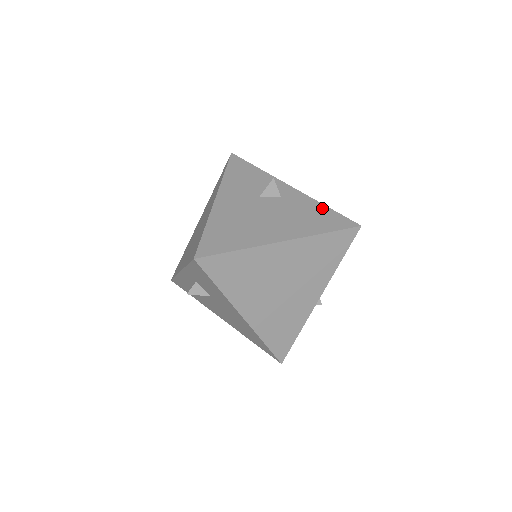
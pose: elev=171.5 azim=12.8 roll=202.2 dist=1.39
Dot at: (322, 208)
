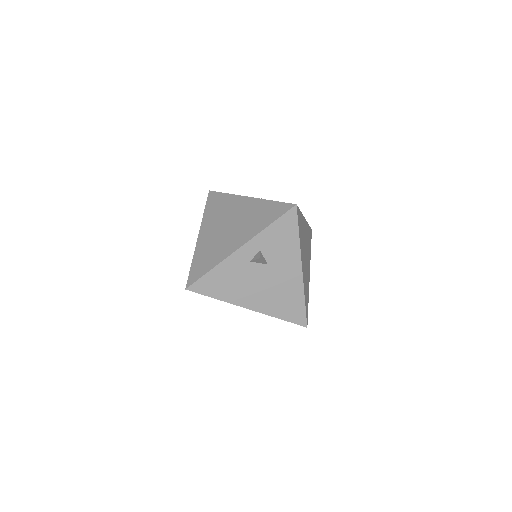
Dot at: occluded
